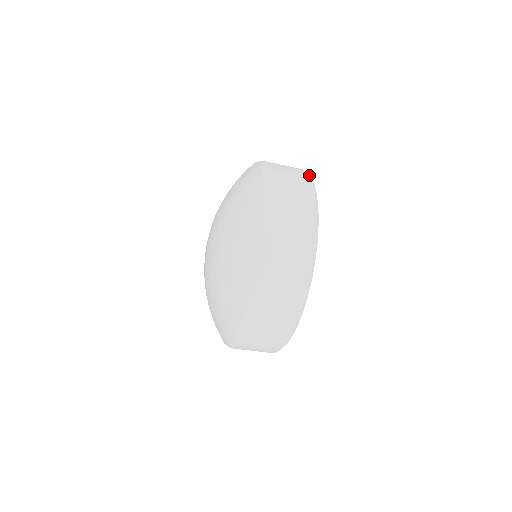
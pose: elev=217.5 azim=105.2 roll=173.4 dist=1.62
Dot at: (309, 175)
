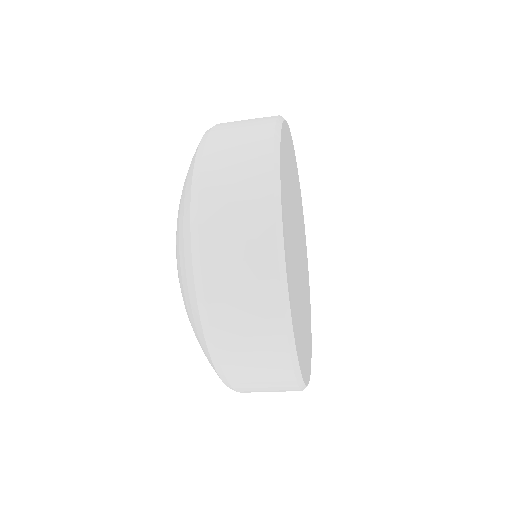
Dot at: (280, 290)
